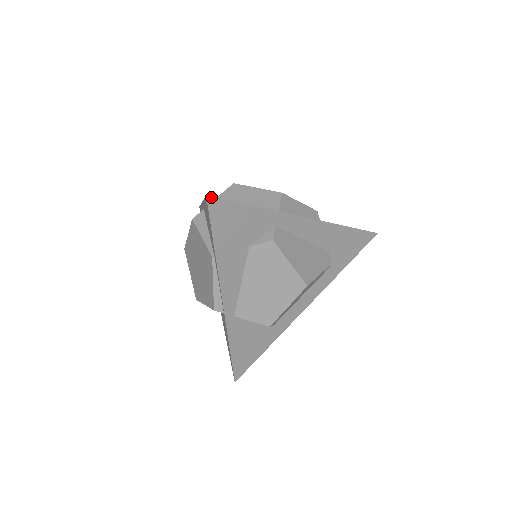
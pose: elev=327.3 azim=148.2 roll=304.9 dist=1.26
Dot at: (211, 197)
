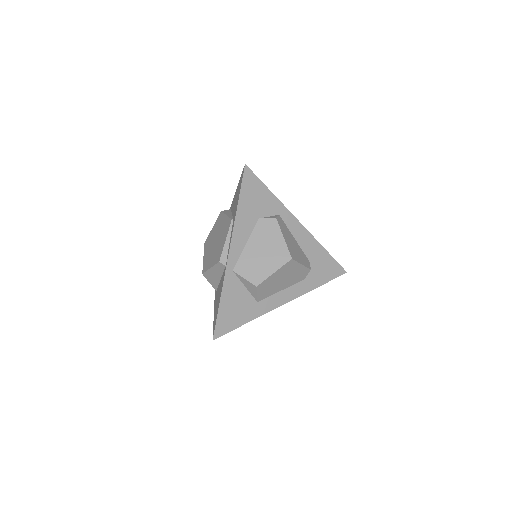
Dot at: (247, 167)
